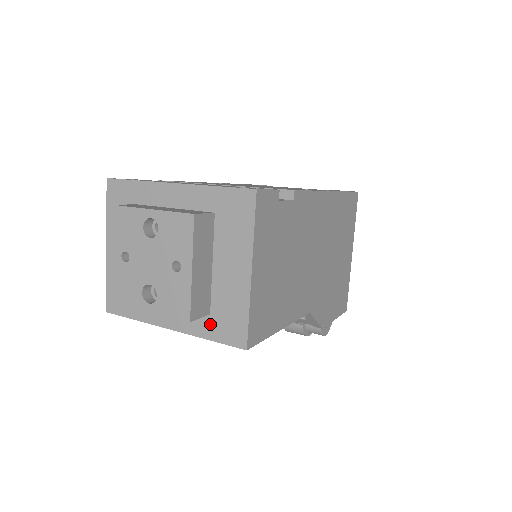
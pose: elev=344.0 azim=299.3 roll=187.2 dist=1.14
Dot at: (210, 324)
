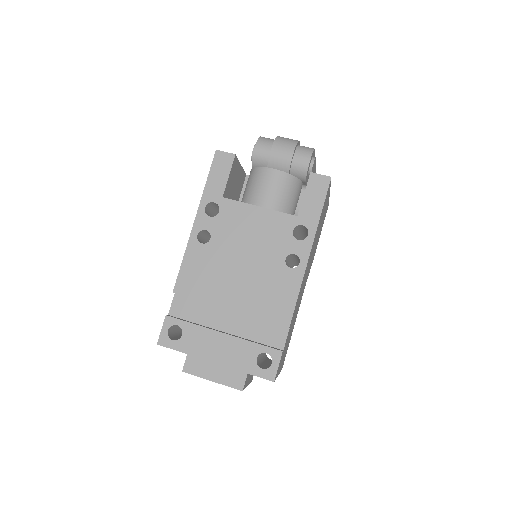
Dot at: occluded
